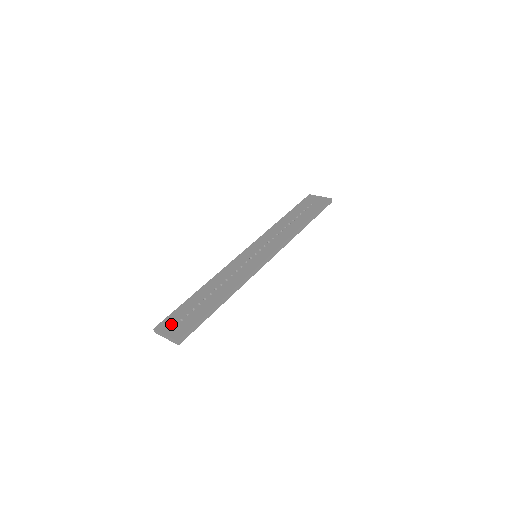
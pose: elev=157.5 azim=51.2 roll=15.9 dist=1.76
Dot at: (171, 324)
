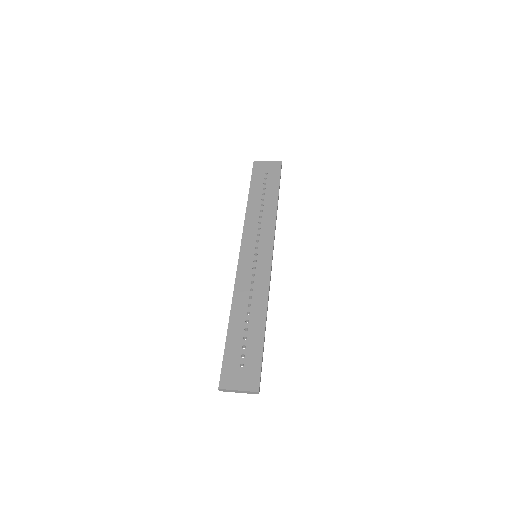
Dot at: (234, 375)
